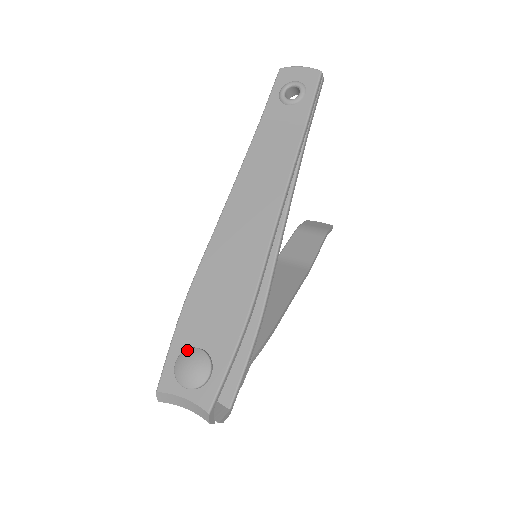
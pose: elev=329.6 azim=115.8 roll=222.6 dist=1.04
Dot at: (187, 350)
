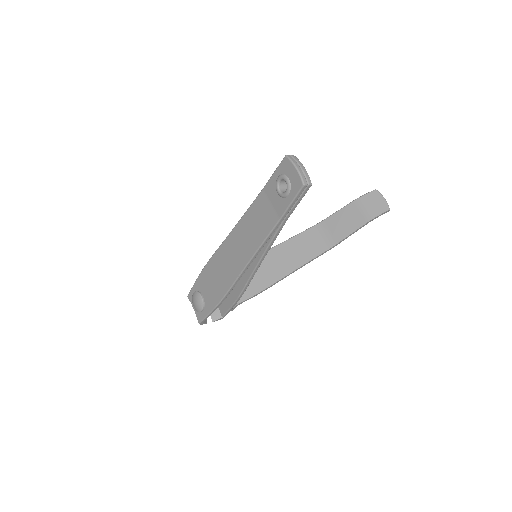
Dot at: (197, 293)
